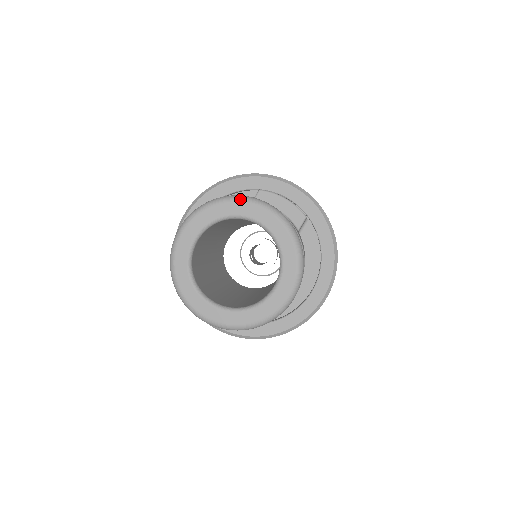
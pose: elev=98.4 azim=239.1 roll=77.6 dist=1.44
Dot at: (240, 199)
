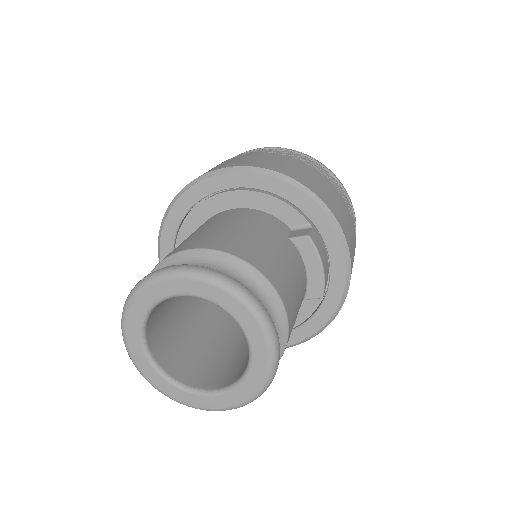
Dot at: (253, 310)
